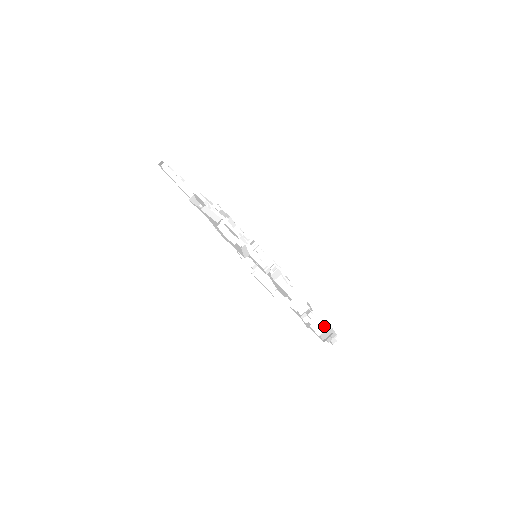
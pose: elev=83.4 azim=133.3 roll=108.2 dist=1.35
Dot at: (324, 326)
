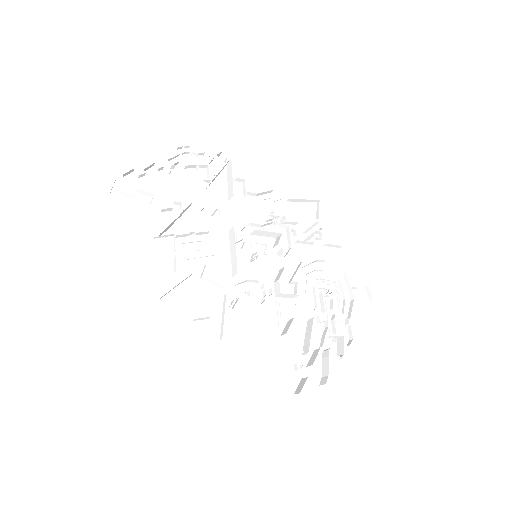
Dot at: (319, 373)
